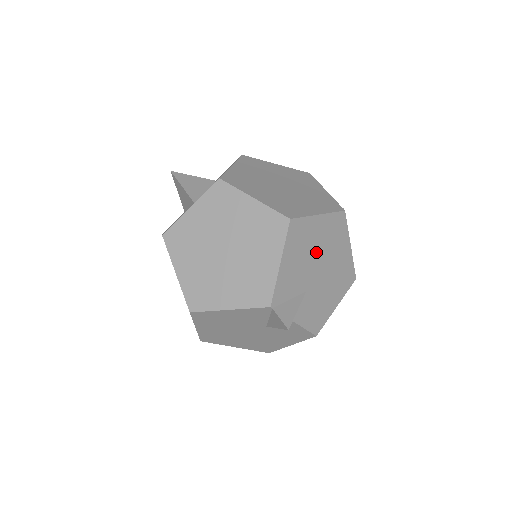
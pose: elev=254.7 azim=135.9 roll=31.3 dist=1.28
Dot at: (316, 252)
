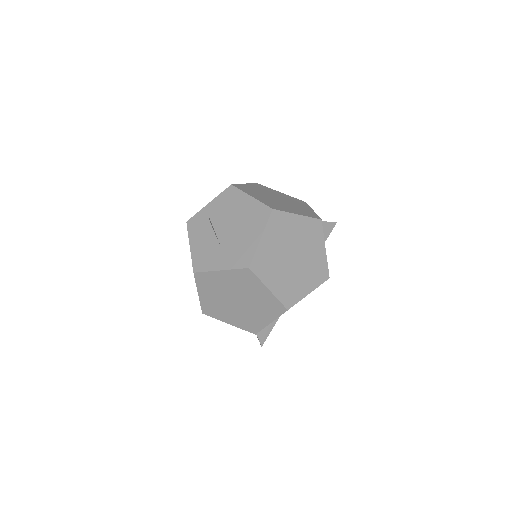
Dot at: occluded
